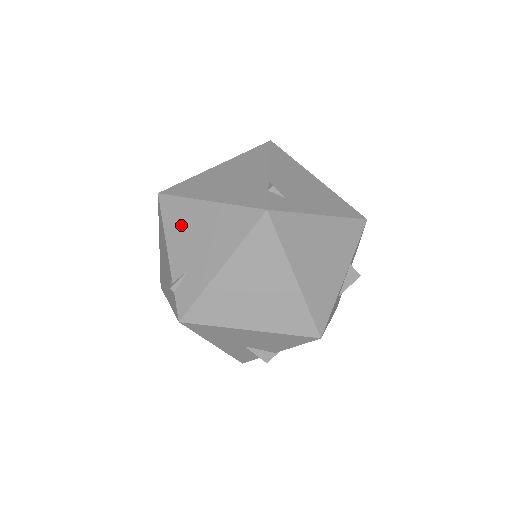
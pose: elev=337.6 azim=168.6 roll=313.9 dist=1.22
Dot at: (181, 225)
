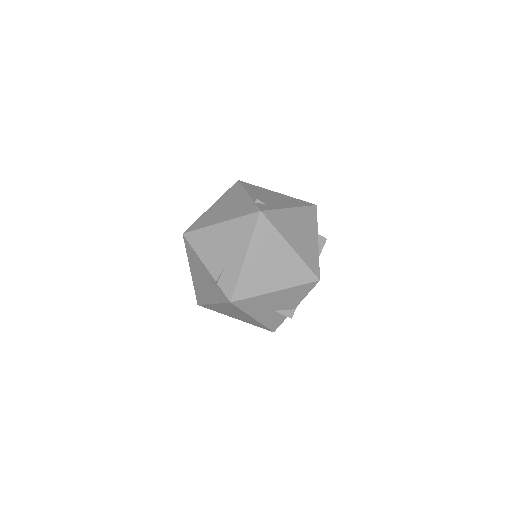
Dot at: (207, 245)
